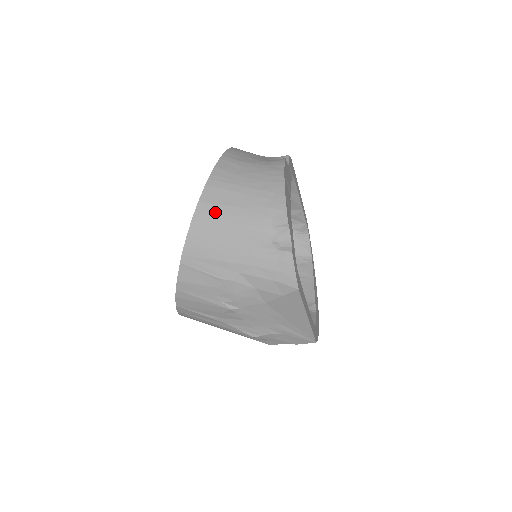
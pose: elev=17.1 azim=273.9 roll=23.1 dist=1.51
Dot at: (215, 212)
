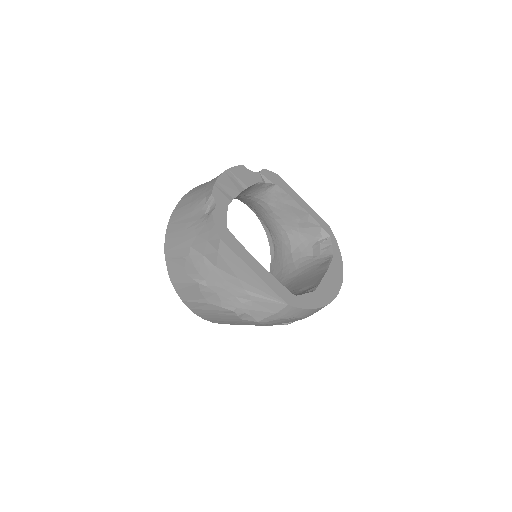
Dot at: (179, 213)
